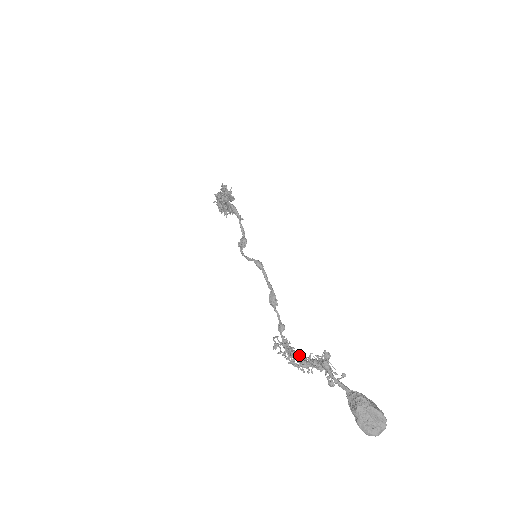
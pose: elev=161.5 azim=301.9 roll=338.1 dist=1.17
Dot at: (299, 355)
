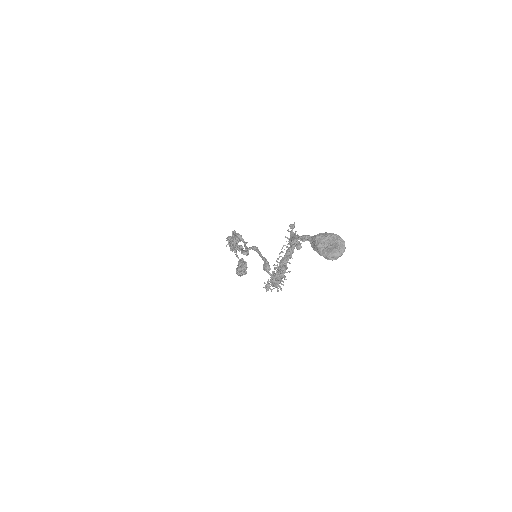
Dot at: occluded
